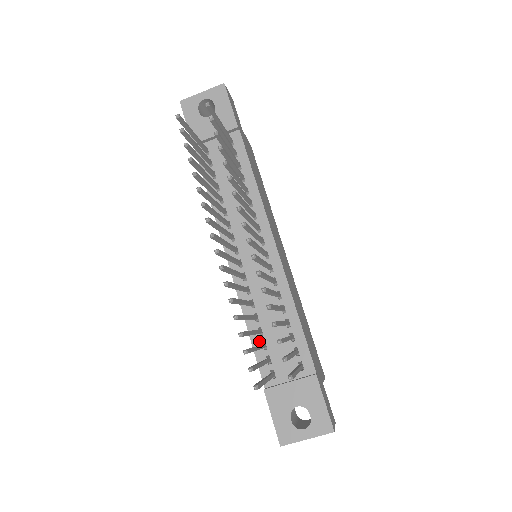
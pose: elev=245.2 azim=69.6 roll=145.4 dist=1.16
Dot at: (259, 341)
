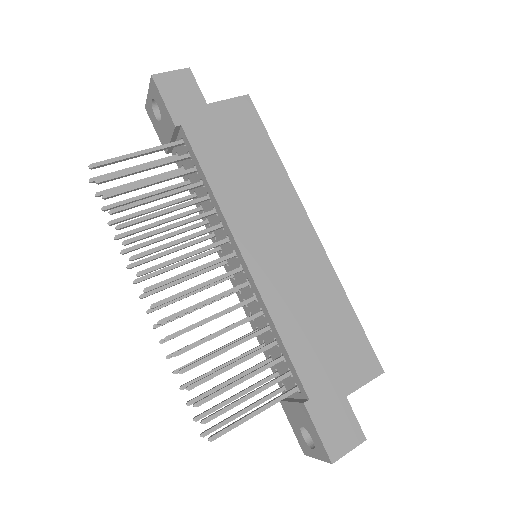
Dot at: (267, 353)
